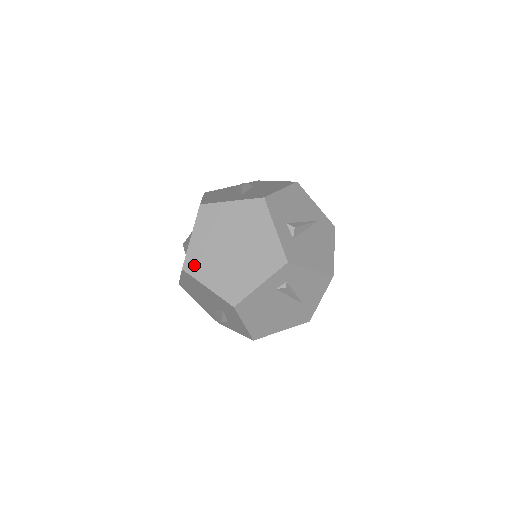
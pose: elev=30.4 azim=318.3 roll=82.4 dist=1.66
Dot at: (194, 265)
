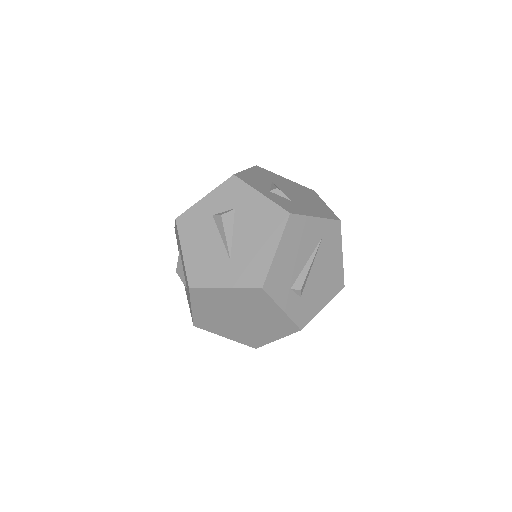
Dot at: (205, 325)
